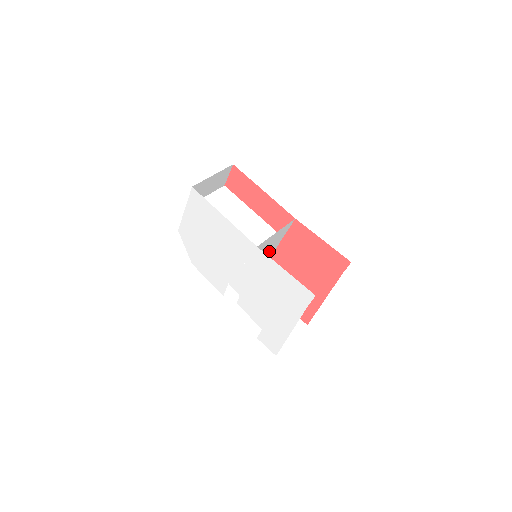
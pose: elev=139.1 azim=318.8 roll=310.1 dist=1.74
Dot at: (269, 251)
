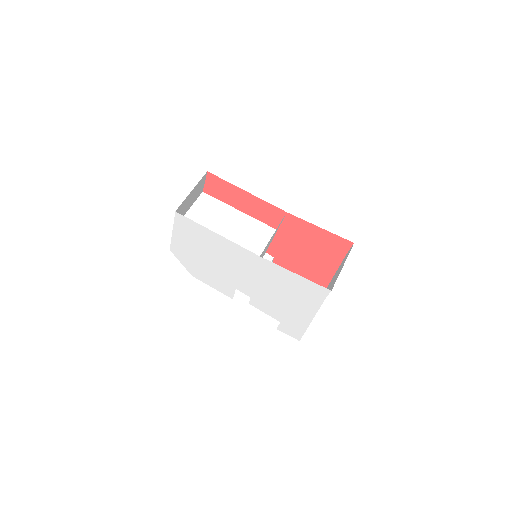
Dot at: (267, 247)
